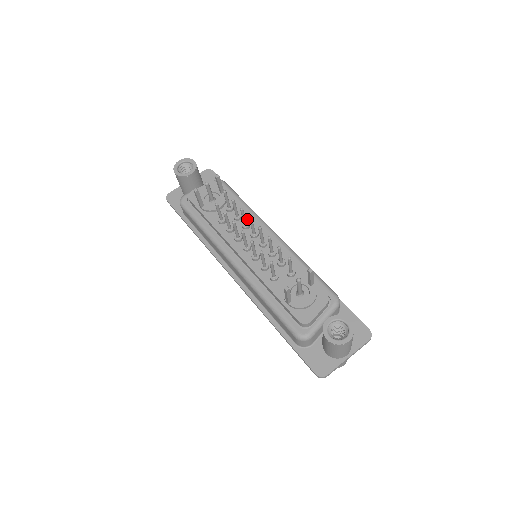
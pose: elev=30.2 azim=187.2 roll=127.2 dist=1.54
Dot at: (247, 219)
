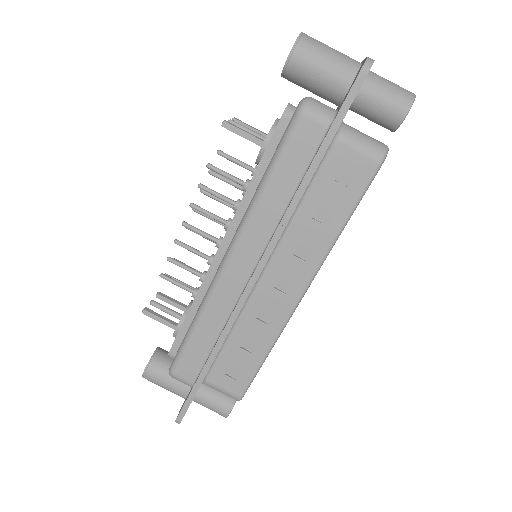
Dot at: occluded
